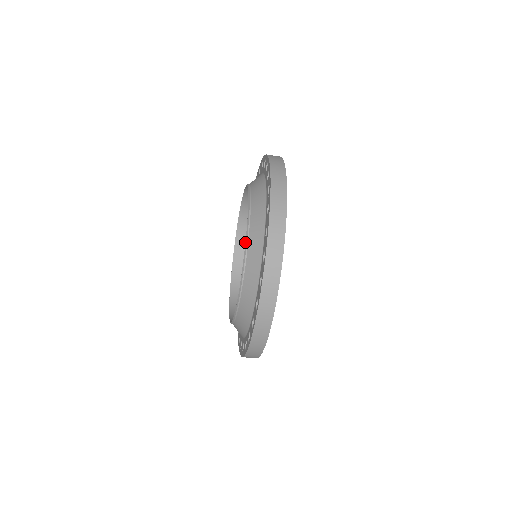
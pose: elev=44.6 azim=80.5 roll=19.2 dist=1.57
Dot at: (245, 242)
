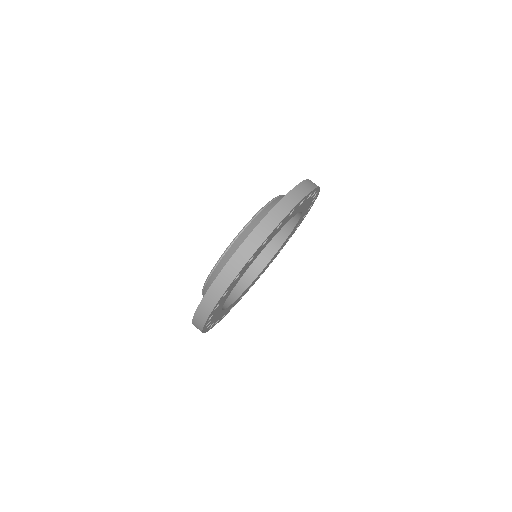
Dot at: (258, 211)
